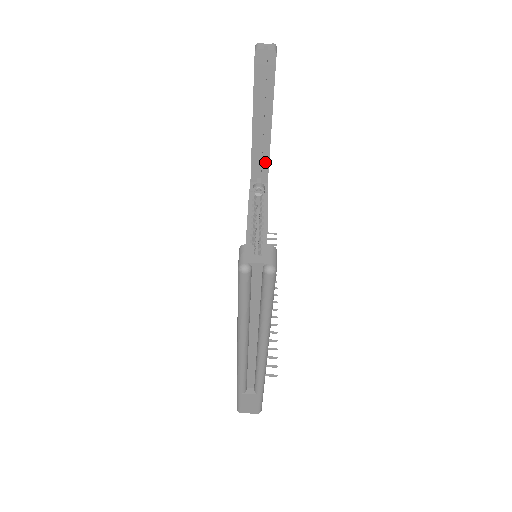
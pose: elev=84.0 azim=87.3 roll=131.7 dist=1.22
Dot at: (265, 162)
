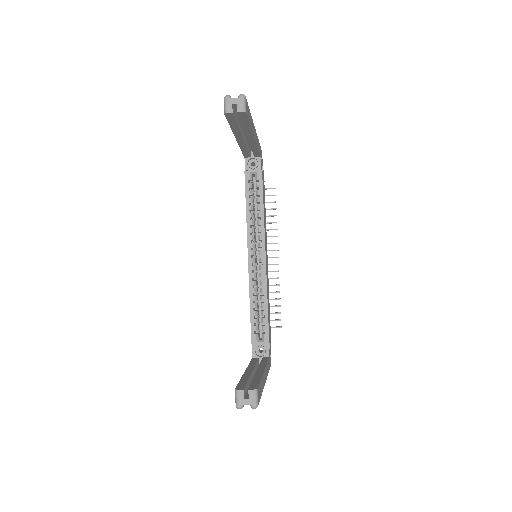
Dot at: (255, 150)
